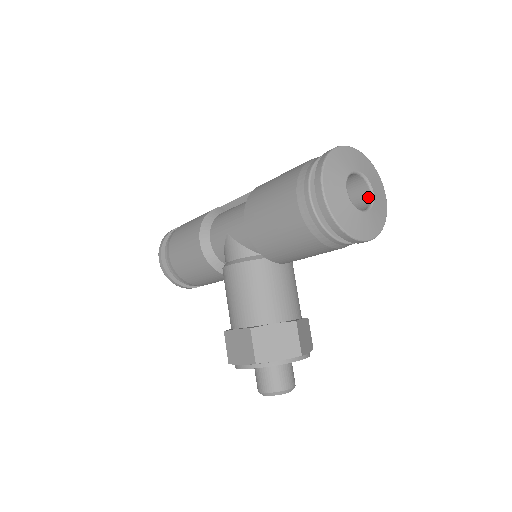
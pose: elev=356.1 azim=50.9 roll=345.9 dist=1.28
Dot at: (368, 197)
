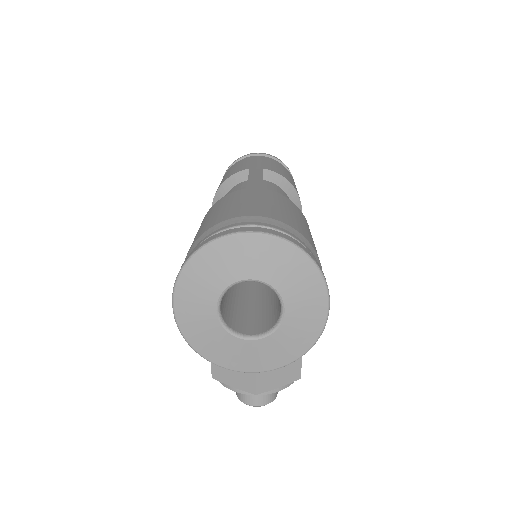
Dot at: (279, 312)
